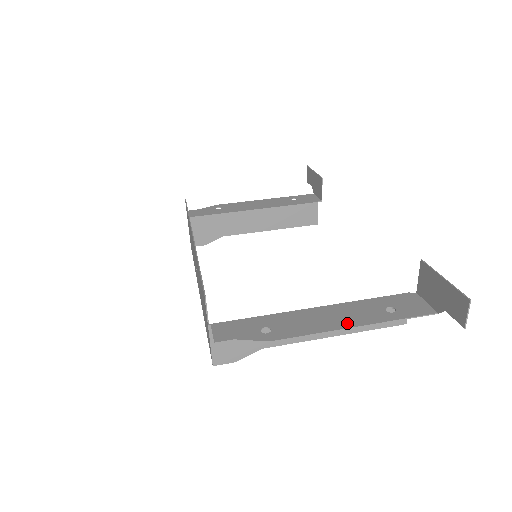
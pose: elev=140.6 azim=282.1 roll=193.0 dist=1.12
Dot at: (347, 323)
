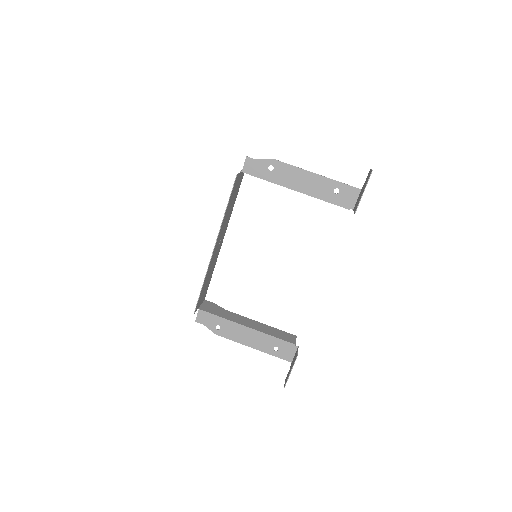
Dot at: (252, 345)
